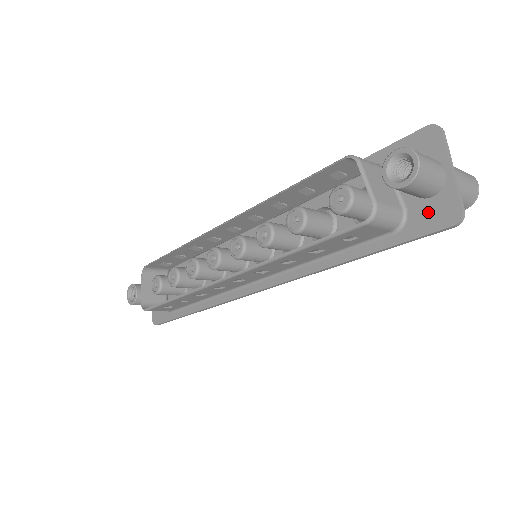
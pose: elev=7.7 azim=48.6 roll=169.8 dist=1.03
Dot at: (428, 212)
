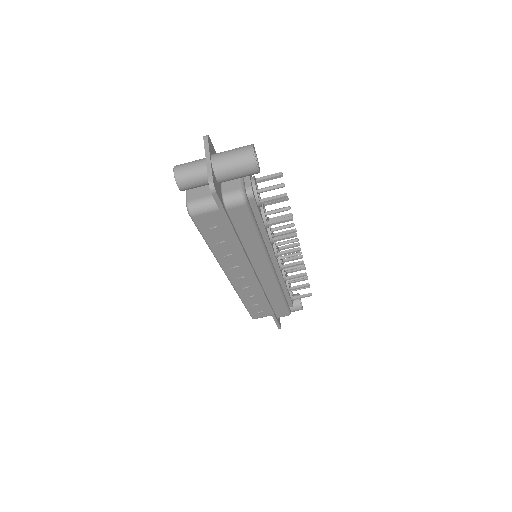
Dot at: occluded
